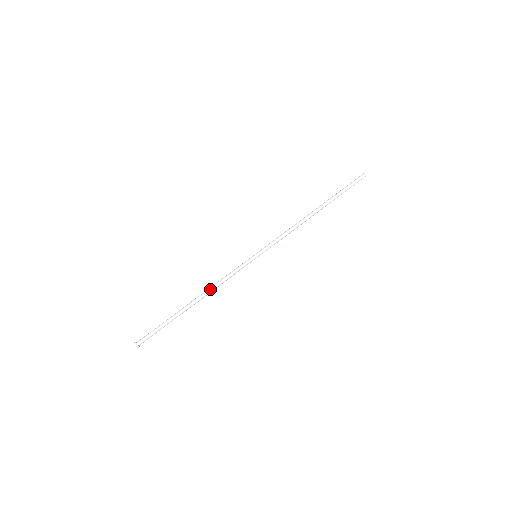
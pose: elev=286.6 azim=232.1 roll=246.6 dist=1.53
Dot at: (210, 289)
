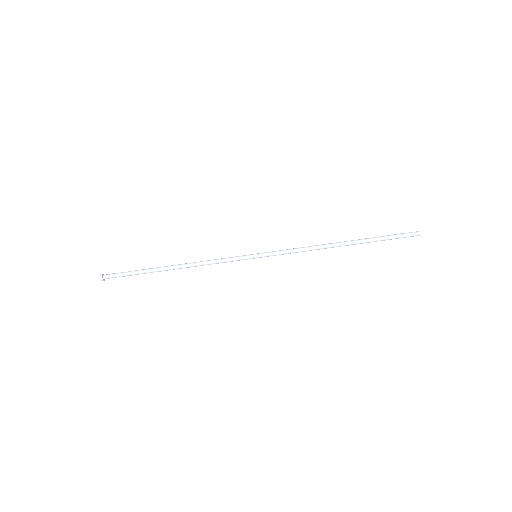
Dot at: (194, 266)
